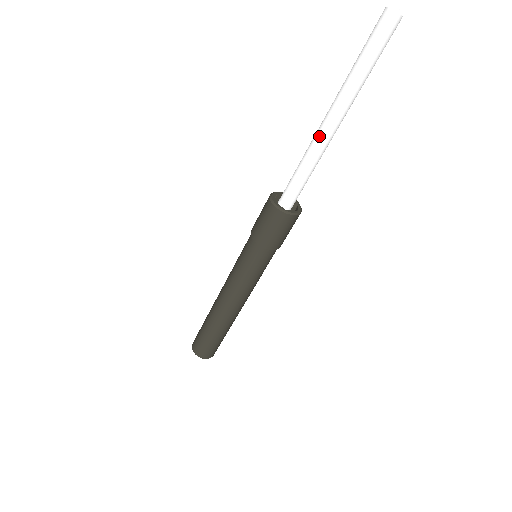
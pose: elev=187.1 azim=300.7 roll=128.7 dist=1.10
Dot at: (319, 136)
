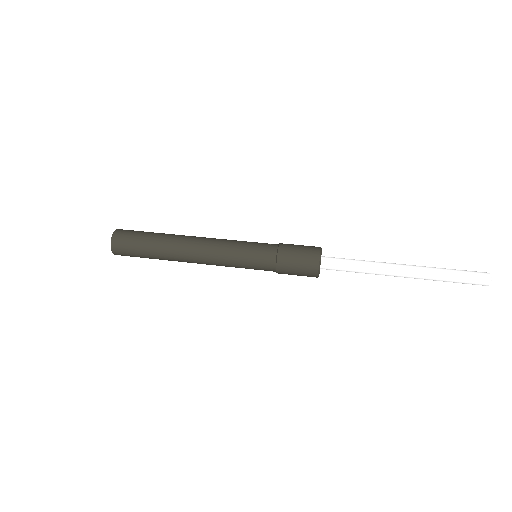
Dot at: (389, 271)
